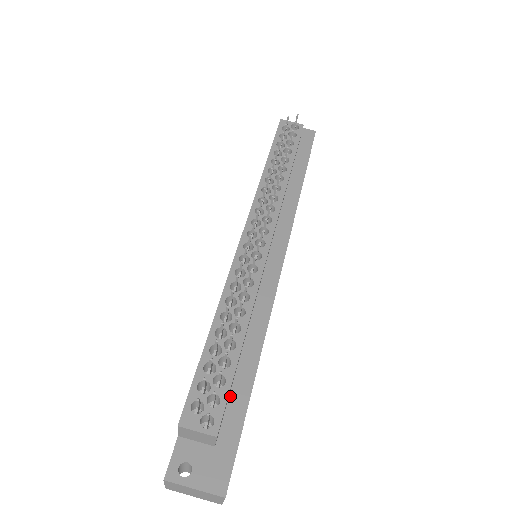
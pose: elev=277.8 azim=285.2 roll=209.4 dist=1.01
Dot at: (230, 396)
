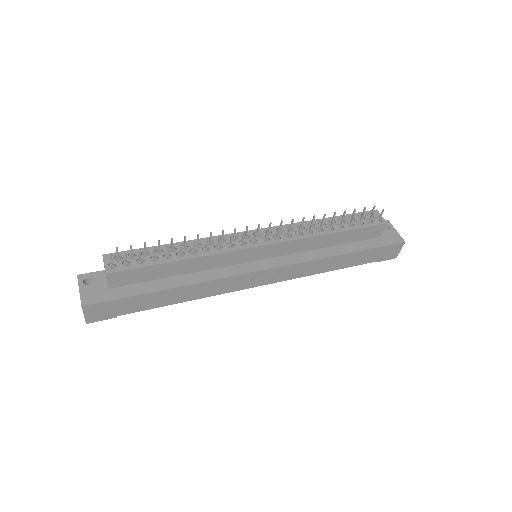
Dot at: (144, 282)
